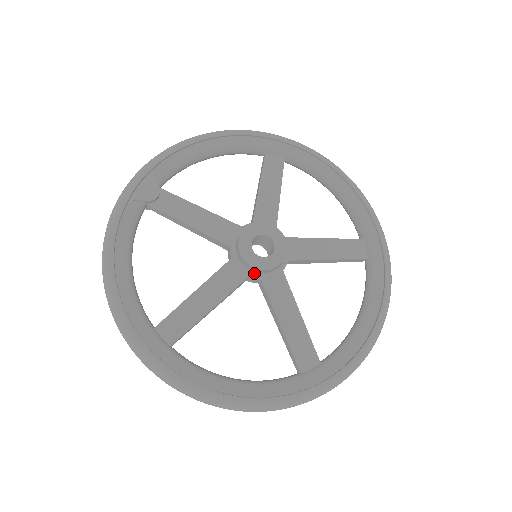
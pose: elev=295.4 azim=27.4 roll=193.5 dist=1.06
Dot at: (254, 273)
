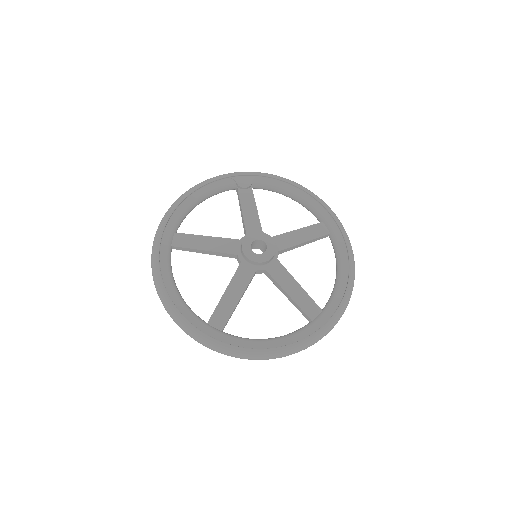
Dot at: (241, 255)
